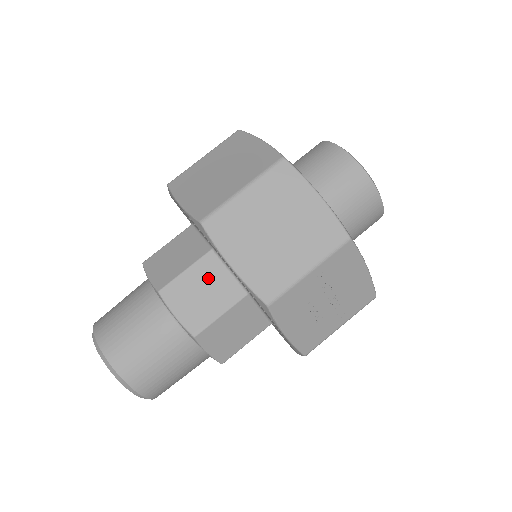
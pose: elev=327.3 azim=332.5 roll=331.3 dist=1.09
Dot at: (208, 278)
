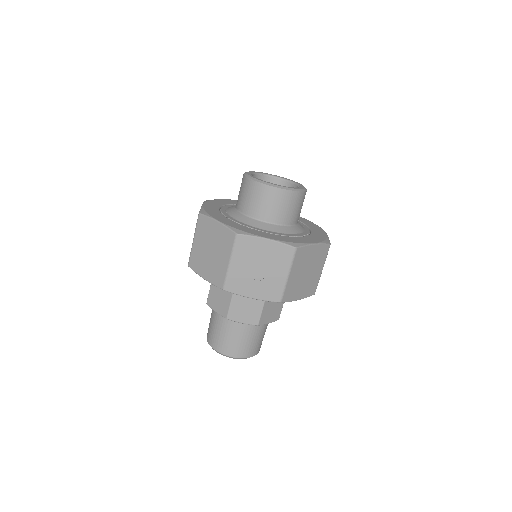
Dot at: occluded
